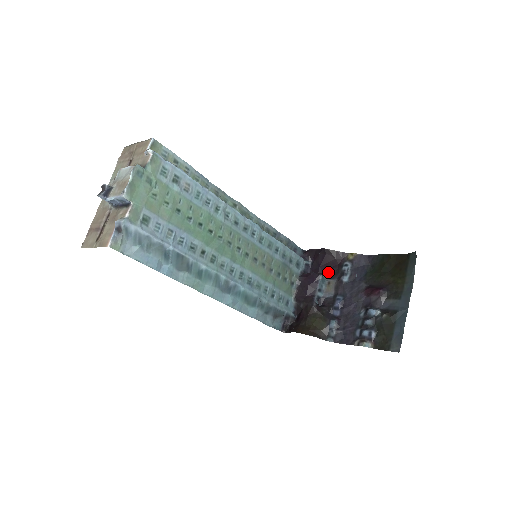
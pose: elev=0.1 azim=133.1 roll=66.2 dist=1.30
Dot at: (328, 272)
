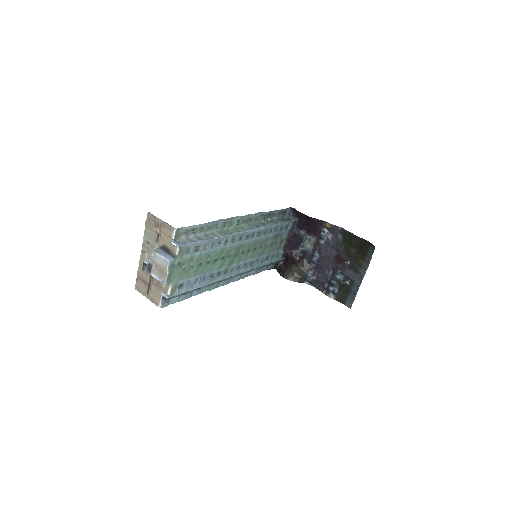
Dot at: (310, 231)
